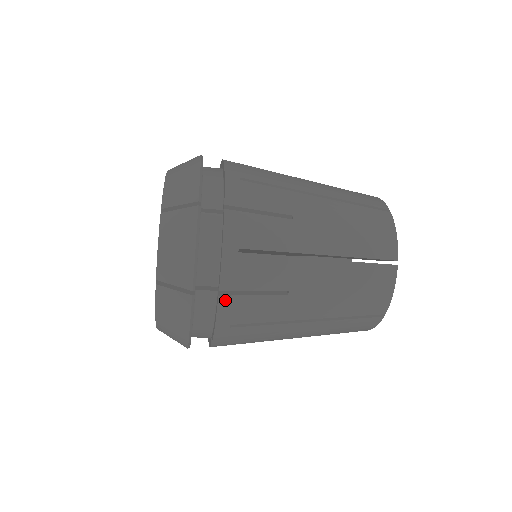
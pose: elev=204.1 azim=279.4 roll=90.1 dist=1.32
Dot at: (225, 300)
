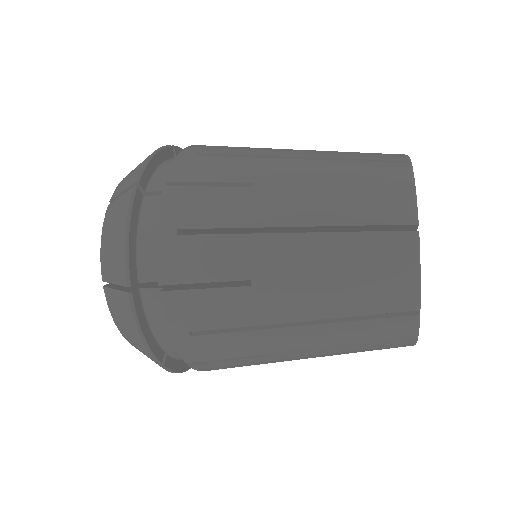
Dot at: (198, 366)
